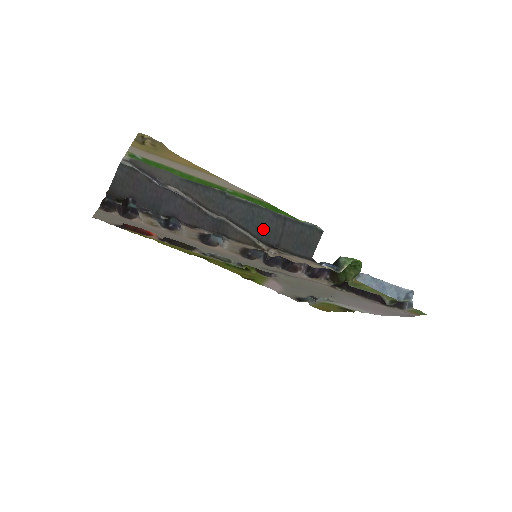
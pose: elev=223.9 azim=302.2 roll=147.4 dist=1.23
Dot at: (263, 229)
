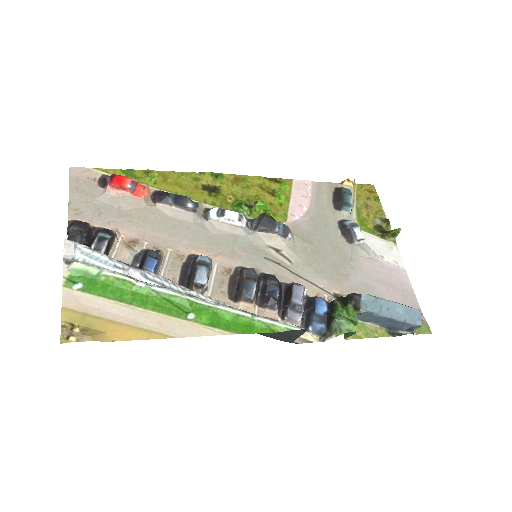
Dot at: occluded
